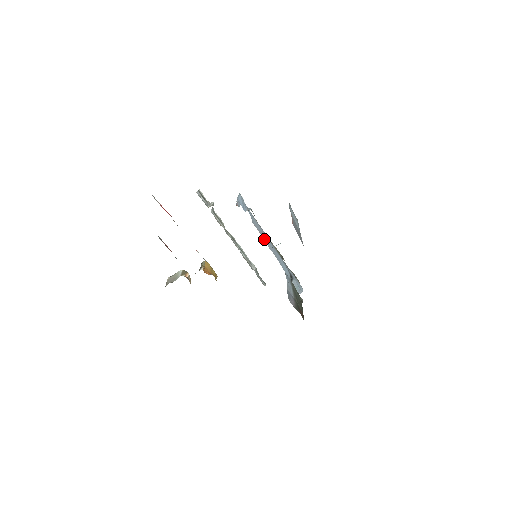
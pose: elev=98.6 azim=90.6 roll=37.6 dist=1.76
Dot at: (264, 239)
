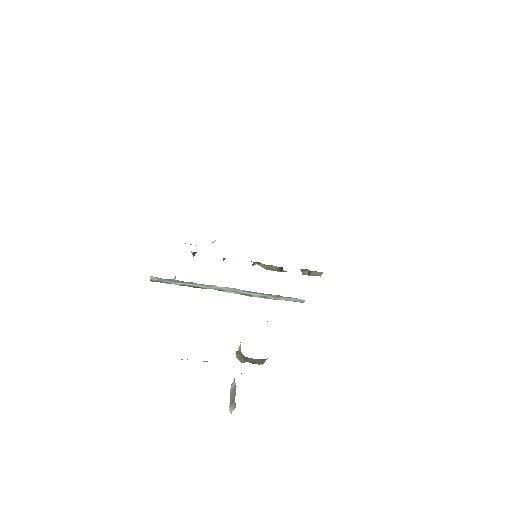
Dot at: occluded
